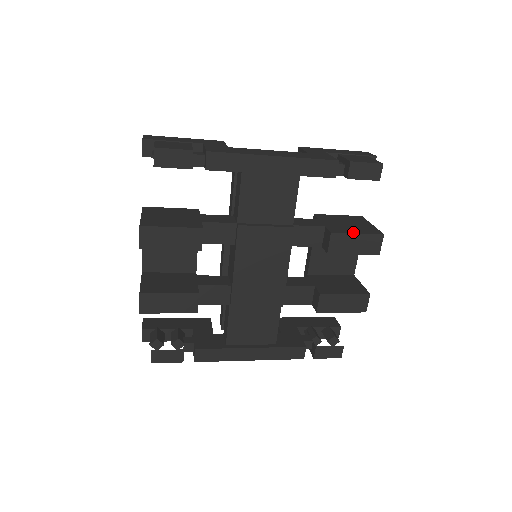
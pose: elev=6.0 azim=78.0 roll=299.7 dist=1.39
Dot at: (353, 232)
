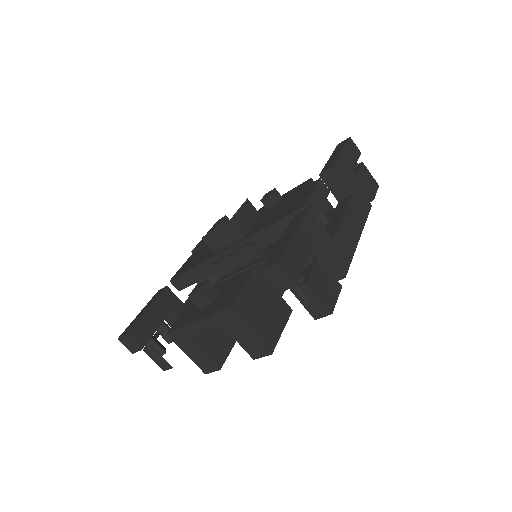
Dot at: occluded
